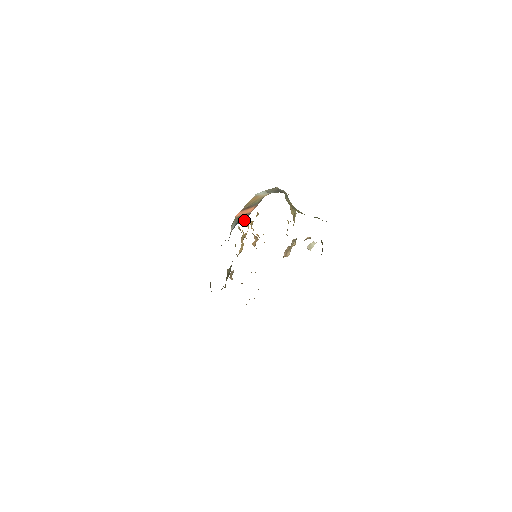
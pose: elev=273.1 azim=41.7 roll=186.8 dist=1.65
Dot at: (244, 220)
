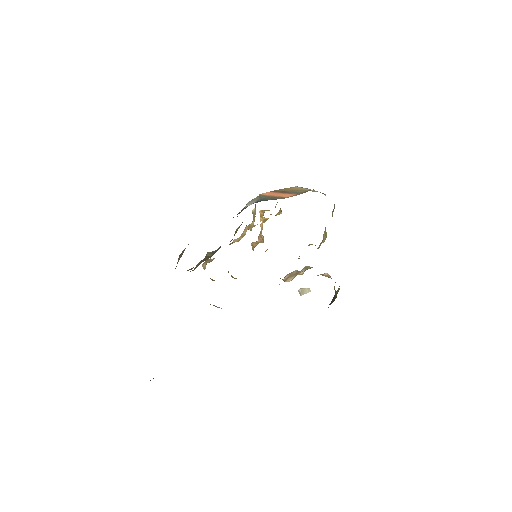
Dot at: occluded
